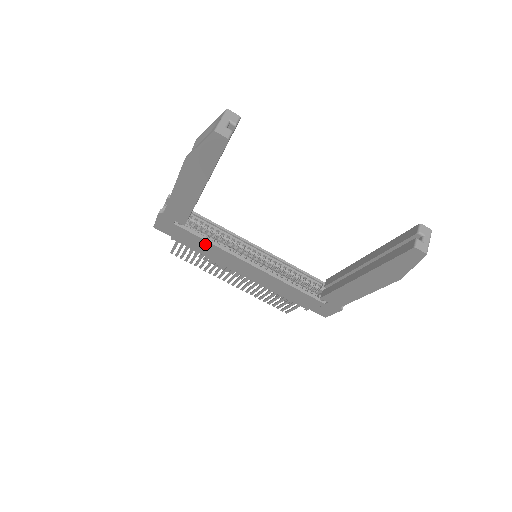
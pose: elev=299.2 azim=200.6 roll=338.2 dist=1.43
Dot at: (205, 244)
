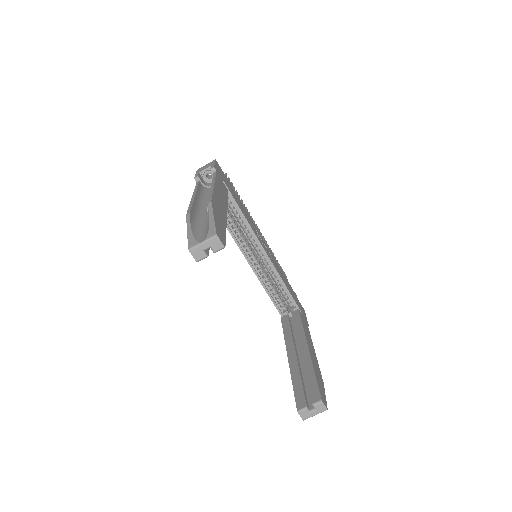
Dot at: occluded
